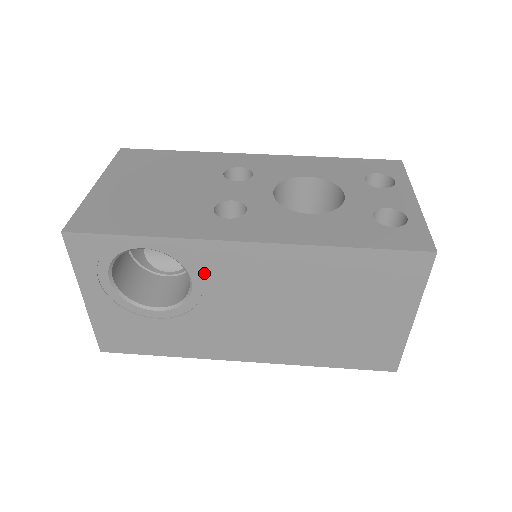
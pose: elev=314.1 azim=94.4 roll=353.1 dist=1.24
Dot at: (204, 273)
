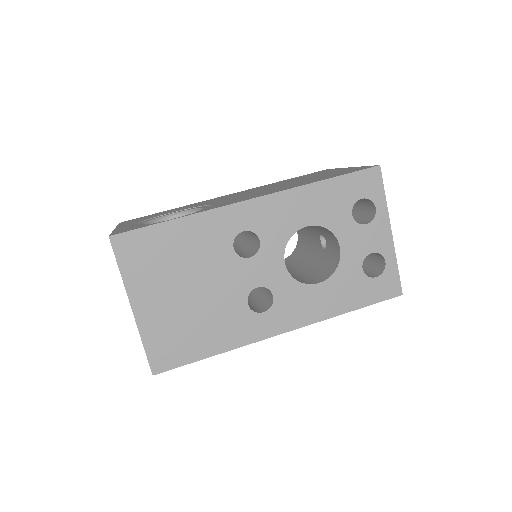
Dot at: occluded
